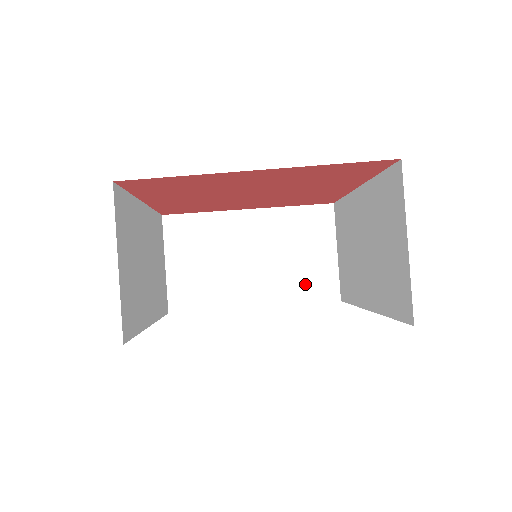
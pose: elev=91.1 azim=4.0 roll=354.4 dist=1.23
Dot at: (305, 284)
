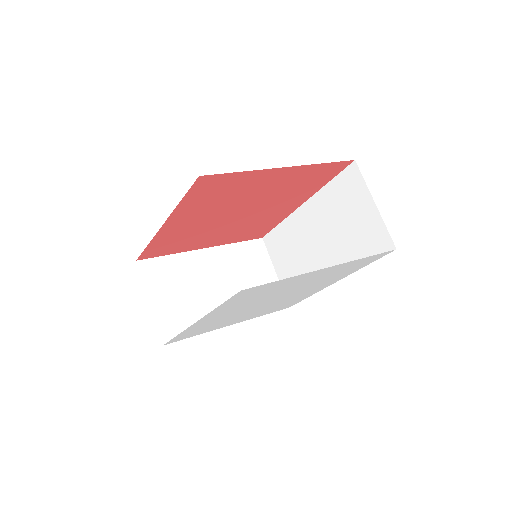
Dot at: occluded
